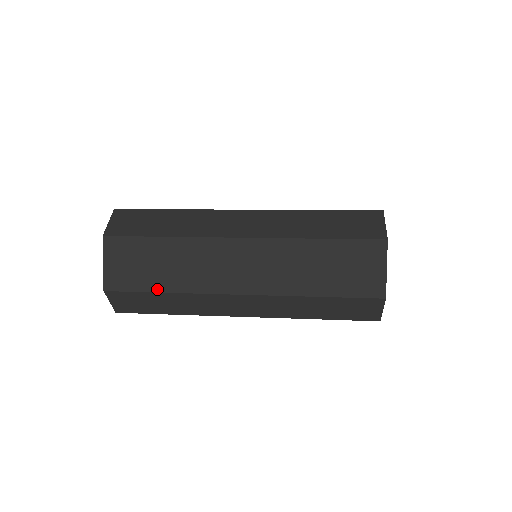
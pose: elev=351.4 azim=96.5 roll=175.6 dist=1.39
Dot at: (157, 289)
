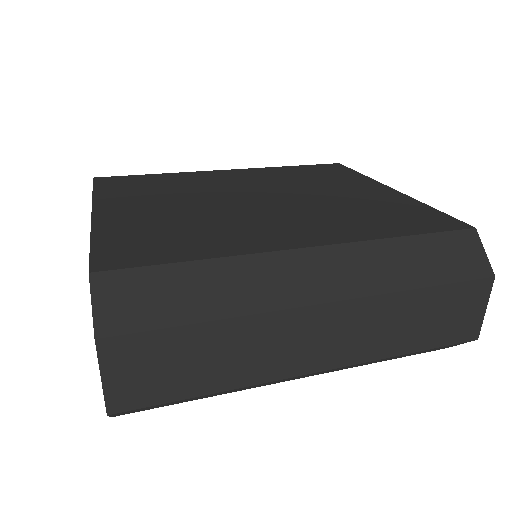
Dot at: (198, 393)
